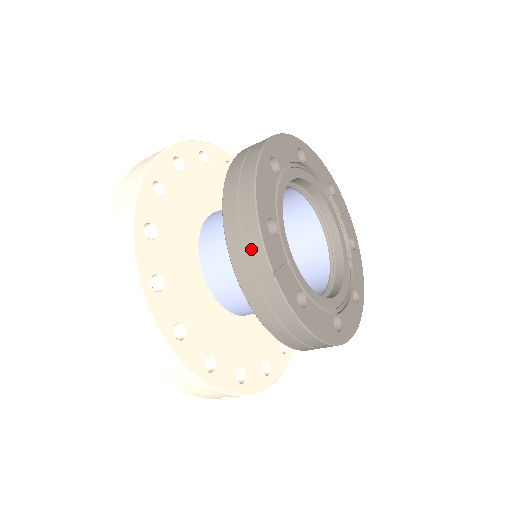
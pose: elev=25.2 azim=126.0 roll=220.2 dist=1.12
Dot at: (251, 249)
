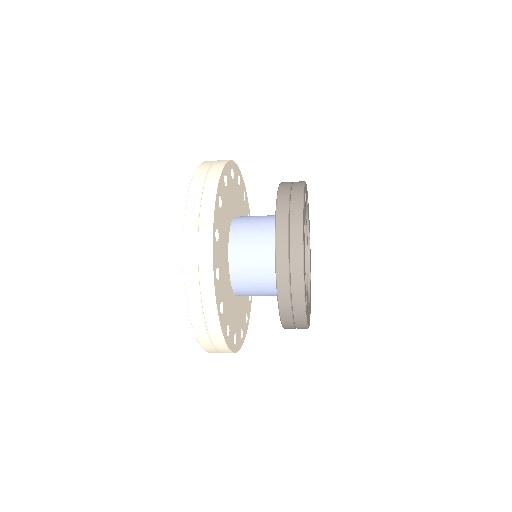
Dot at: (295, 298)
